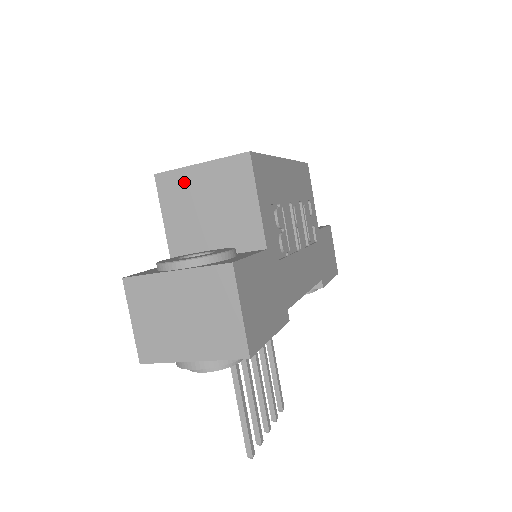
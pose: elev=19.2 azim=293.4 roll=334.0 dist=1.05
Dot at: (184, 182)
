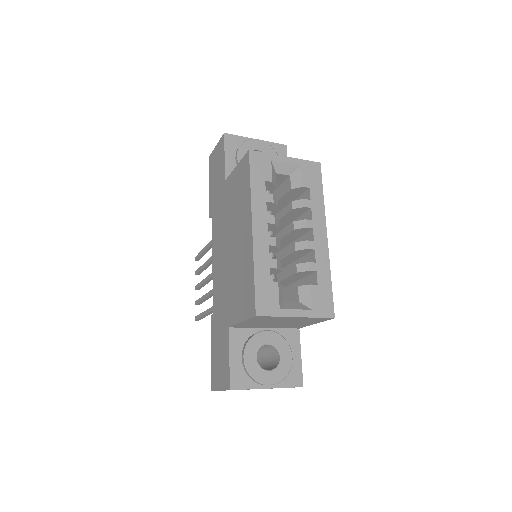
Dot at: (276, 319)
